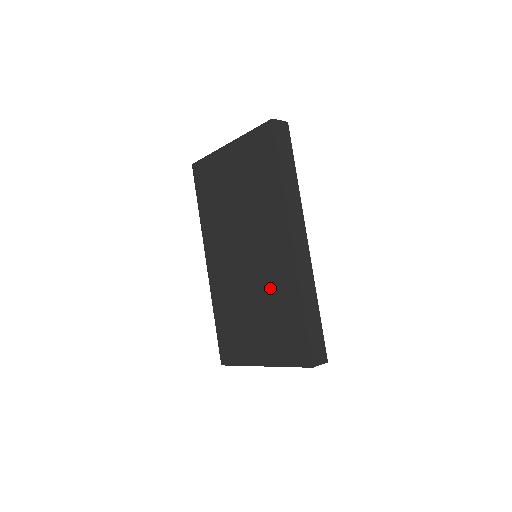
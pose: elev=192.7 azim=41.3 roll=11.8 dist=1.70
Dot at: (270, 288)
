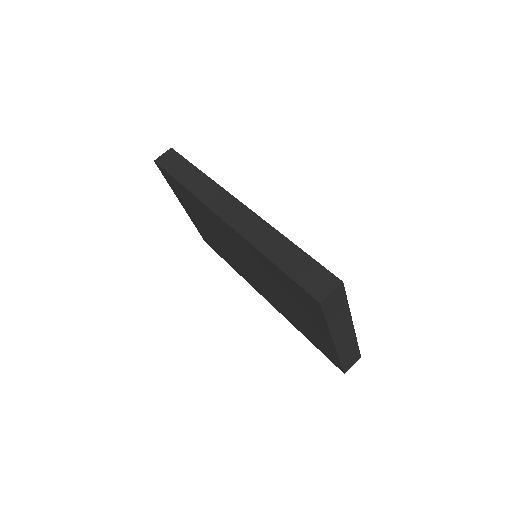
Dot at: (263, 270)
